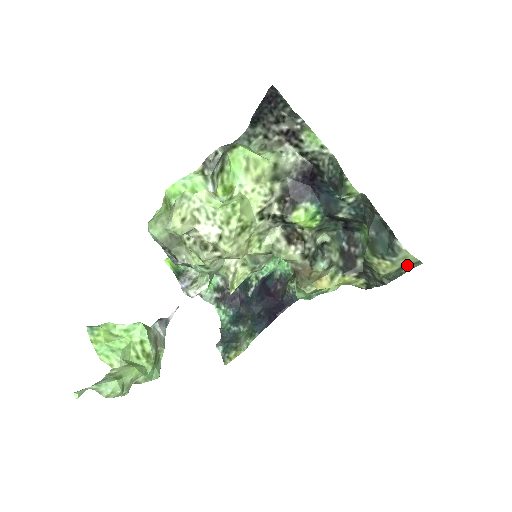
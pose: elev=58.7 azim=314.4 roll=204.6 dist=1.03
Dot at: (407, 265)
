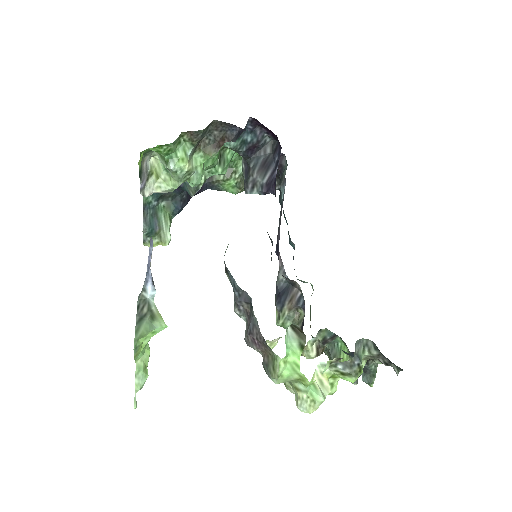
Dot at: occluded
